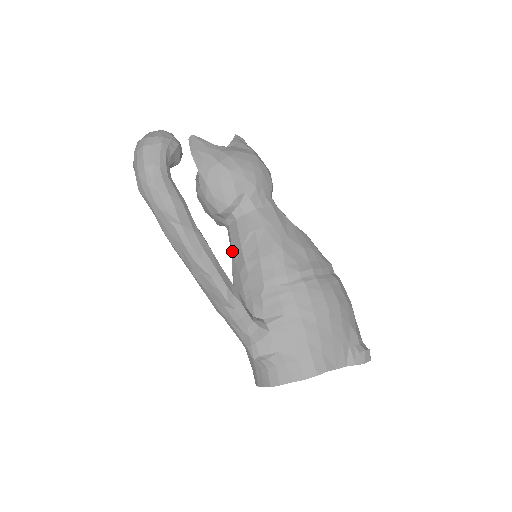
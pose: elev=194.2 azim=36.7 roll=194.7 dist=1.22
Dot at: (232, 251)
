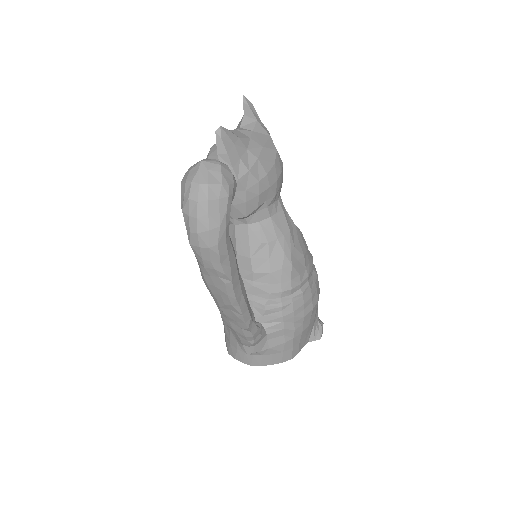
Dot at: (236, 253)
